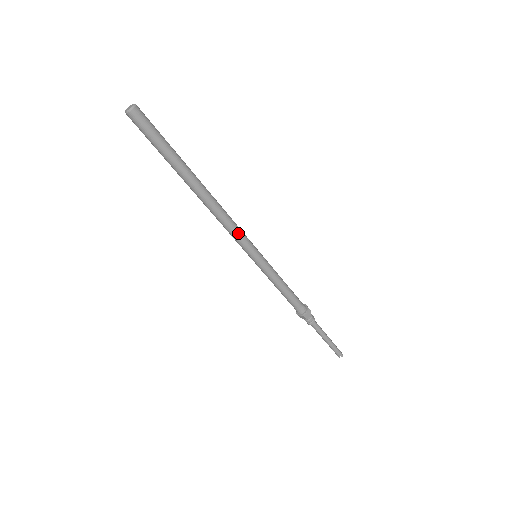
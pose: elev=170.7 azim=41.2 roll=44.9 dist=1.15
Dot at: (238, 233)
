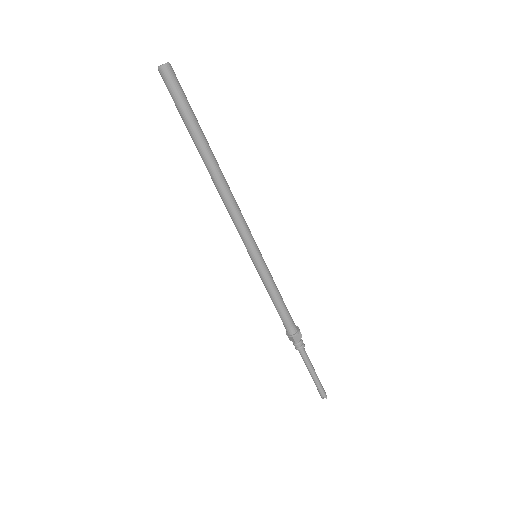
Dot at: (242, 224)
